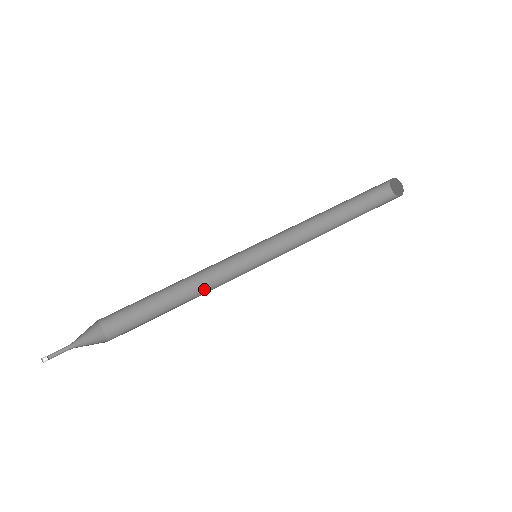
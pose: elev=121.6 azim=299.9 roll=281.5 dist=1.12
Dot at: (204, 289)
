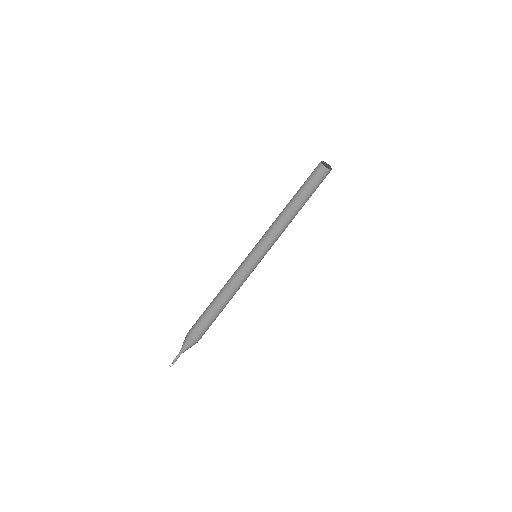
Dot at: (234, 288)
